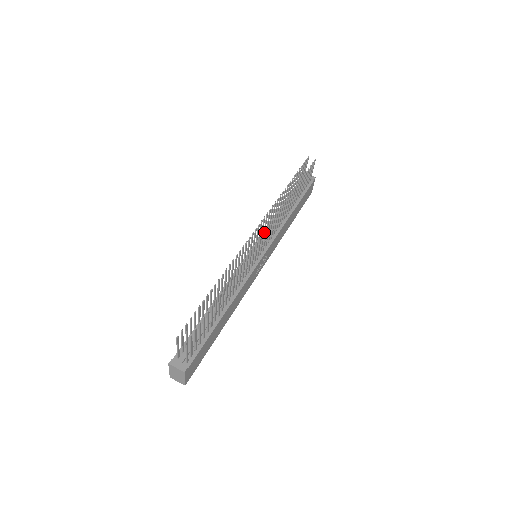
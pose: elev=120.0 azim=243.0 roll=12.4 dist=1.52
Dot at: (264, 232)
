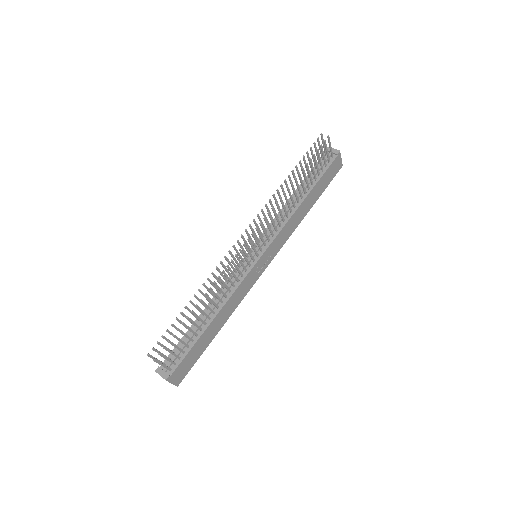
Dot at: occluded
